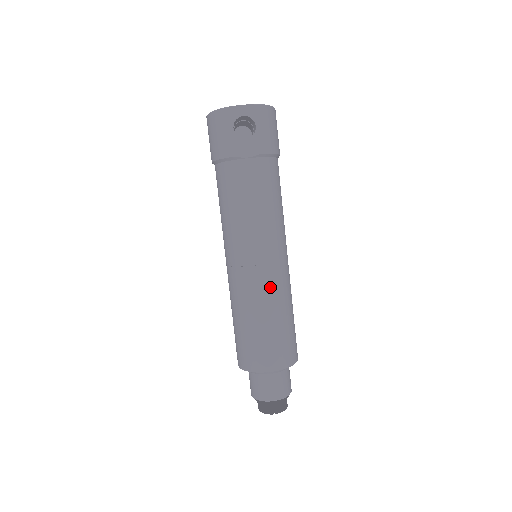
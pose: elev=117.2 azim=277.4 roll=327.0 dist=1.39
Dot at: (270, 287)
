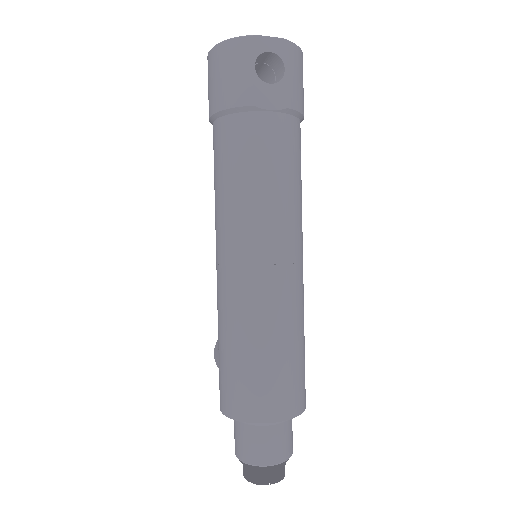
Dot at: (285, 297)
